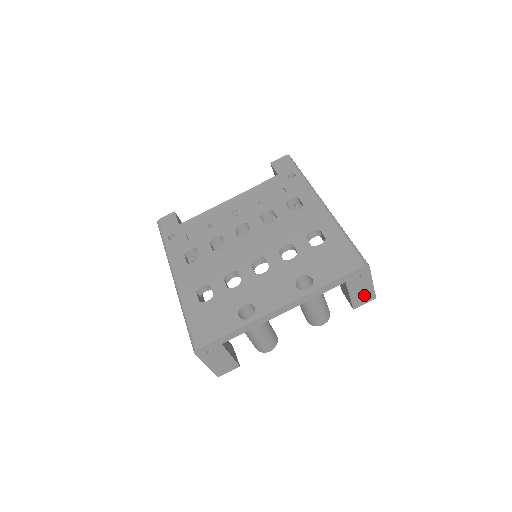
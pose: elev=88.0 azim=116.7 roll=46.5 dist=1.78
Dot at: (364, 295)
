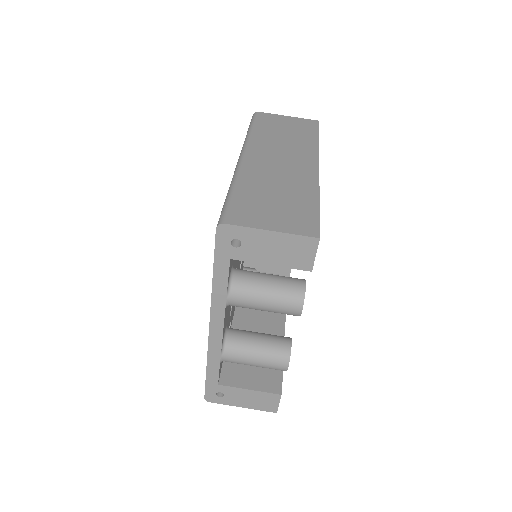
Dot at: (291, 249)
